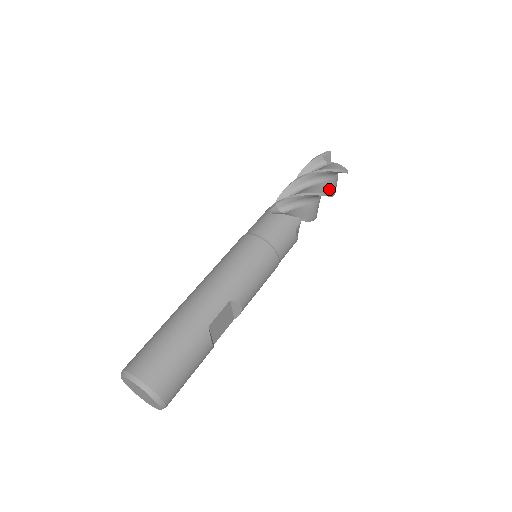
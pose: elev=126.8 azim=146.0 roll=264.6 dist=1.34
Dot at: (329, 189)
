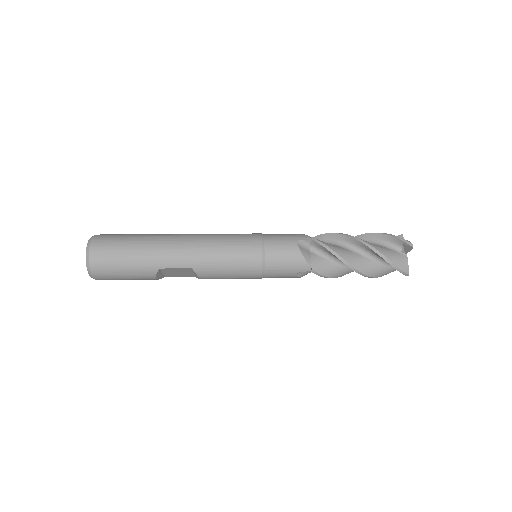
Dot at: (371, 271)
